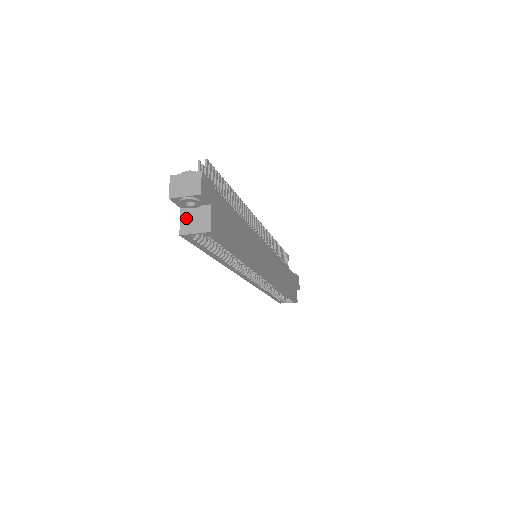
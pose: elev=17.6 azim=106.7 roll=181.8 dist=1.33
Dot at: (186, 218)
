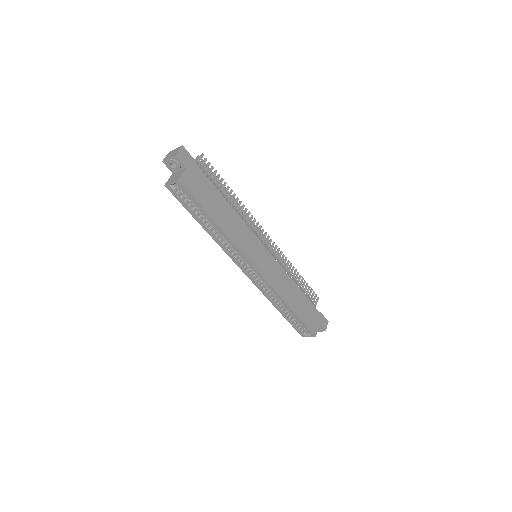
Dot at: (172, 177)
